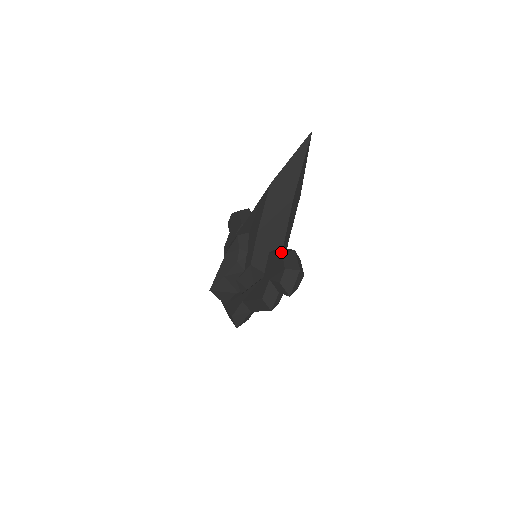
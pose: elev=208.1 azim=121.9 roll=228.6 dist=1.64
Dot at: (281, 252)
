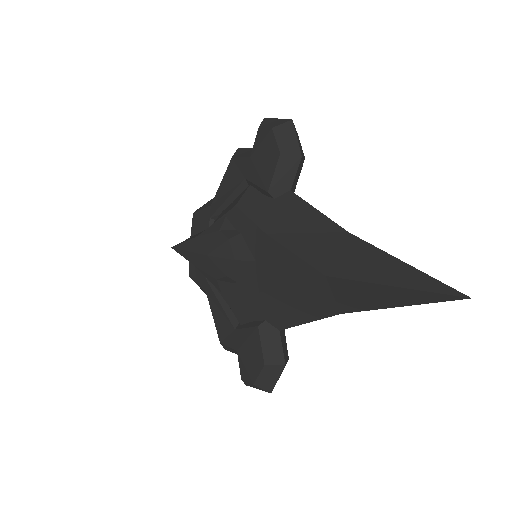
Dot at: (268, 353)
